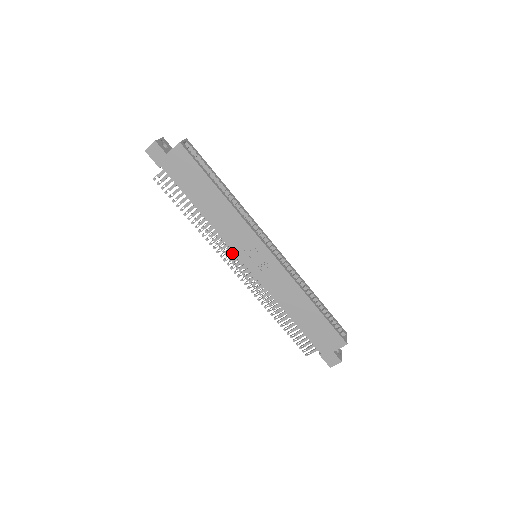
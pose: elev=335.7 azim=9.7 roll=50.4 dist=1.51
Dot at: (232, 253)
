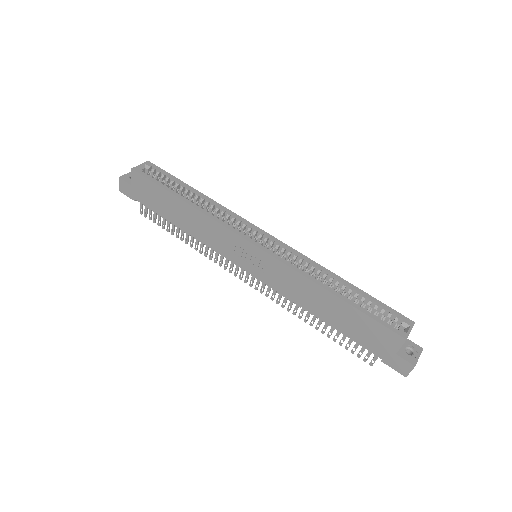
Dot at: occluded
